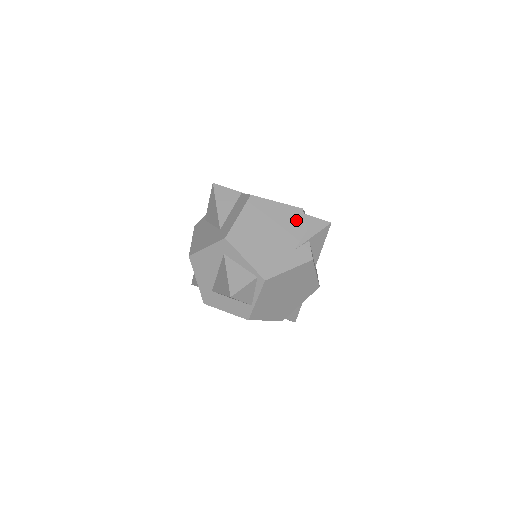
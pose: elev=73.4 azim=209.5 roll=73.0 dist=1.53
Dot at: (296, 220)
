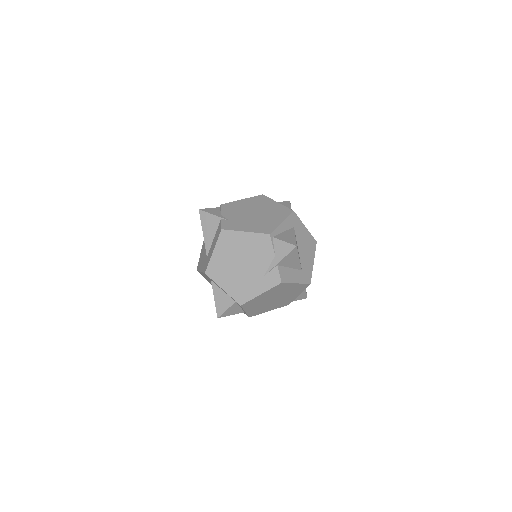
Dot at: (264, 247)
